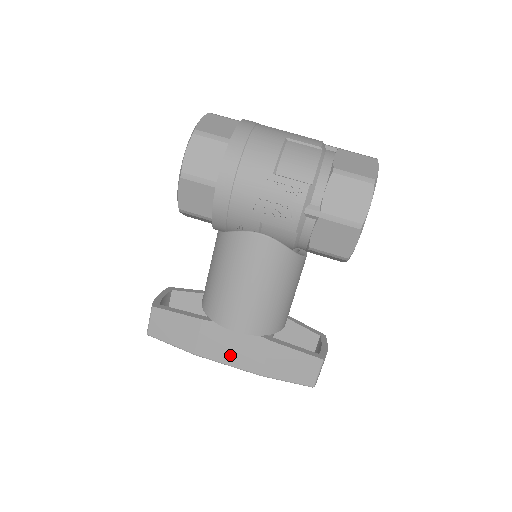
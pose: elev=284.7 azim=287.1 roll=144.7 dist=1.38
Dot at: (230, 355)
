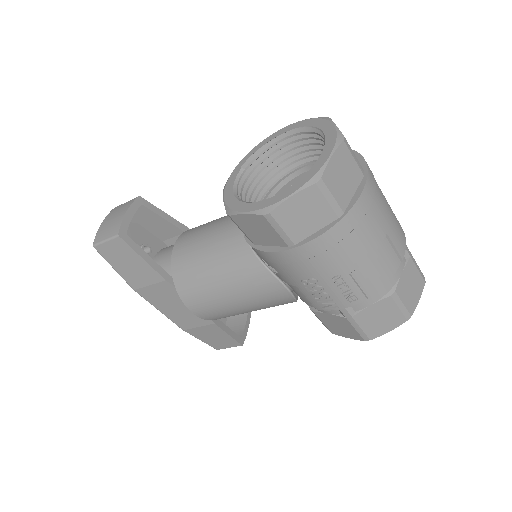
Dot at: (169, 309)
